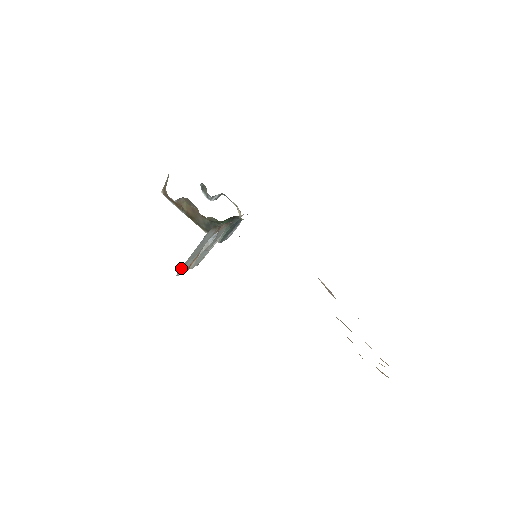
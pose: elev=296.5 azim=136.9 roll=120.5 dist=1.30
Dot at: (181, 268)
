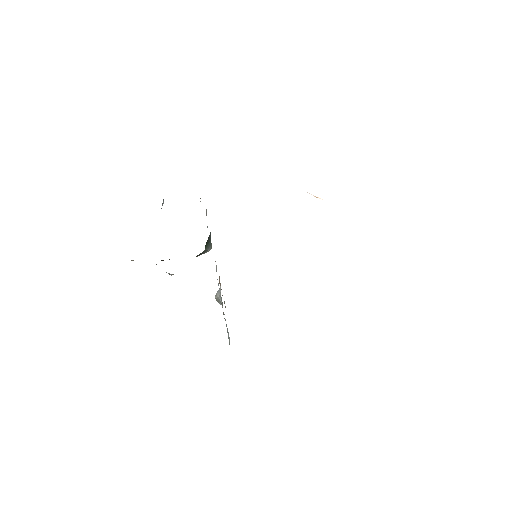
Dot at: occluded
